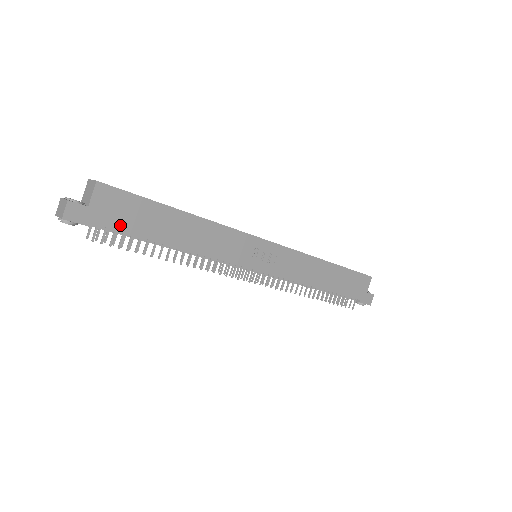
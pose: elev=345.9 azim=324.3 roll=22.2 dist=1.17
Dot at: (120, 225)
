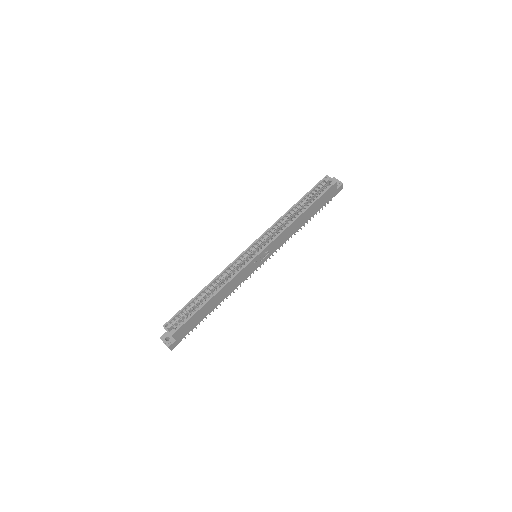
Dot at: (191, 329)
